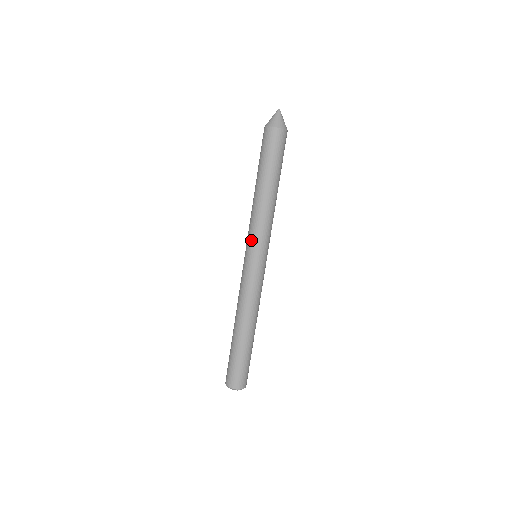
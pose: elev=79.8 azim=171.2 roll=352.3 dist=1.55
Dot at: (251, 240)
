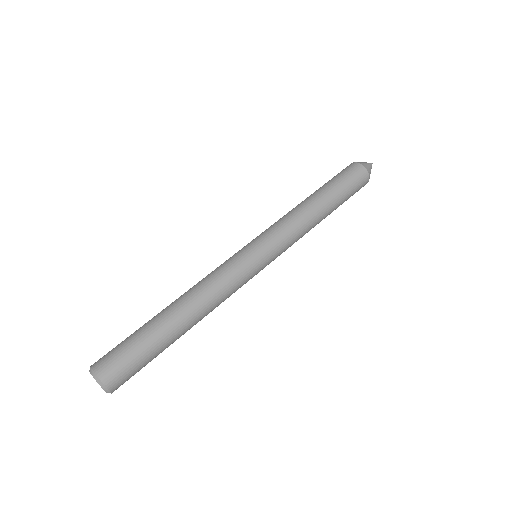
Dot at: (269, 233)
